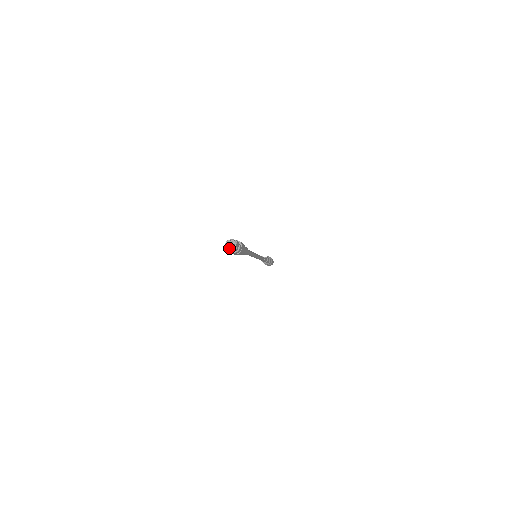
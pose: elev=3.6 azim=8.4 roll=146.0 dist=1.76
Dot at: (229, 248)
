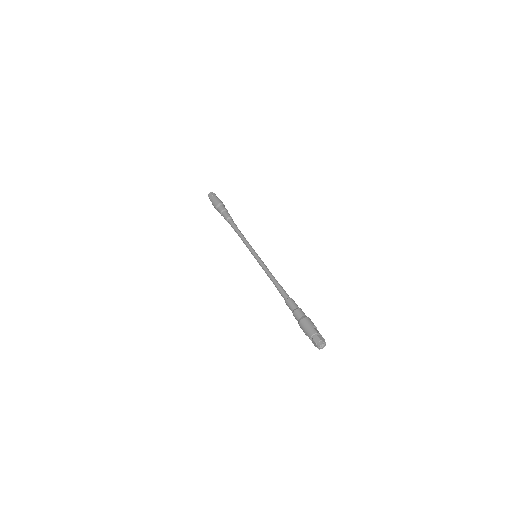
Dot at: (316, 344)
